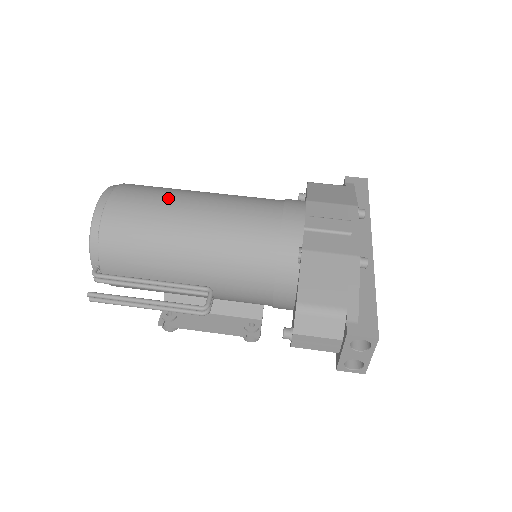
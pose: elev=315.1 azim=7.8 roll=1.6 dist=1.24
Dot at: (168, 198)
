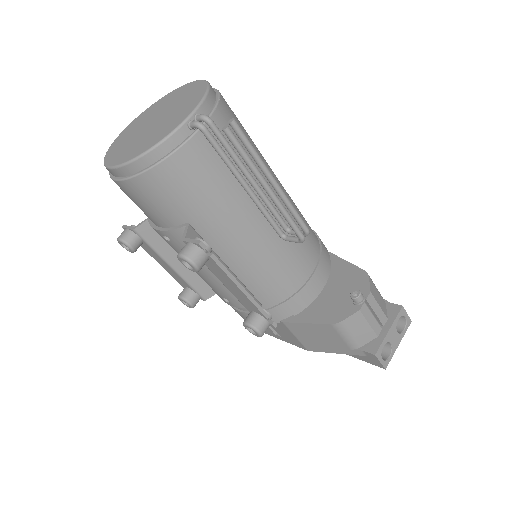
Dot at: occluded
